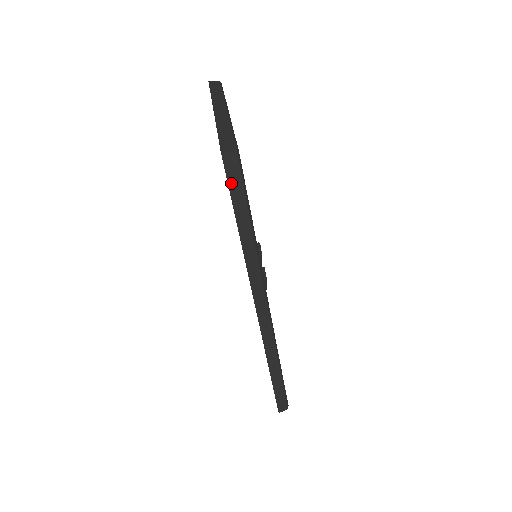
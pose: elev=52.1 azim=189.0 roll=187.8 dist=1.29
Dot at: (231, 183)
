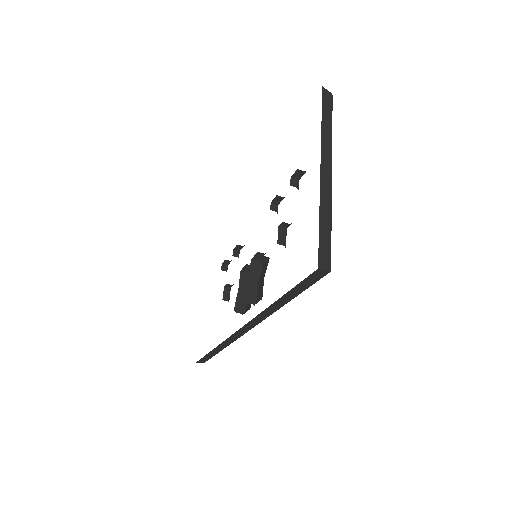
Dot at: (304, 282)
